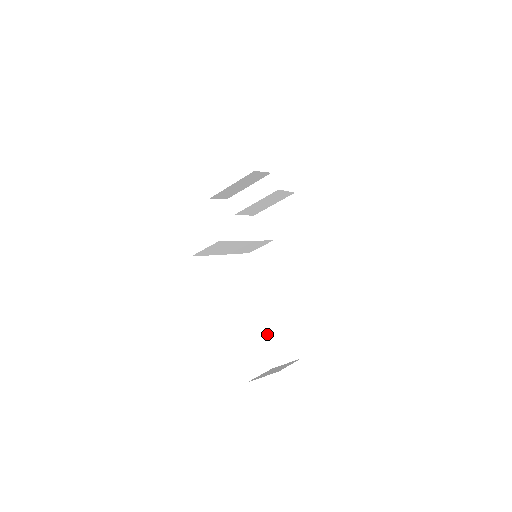
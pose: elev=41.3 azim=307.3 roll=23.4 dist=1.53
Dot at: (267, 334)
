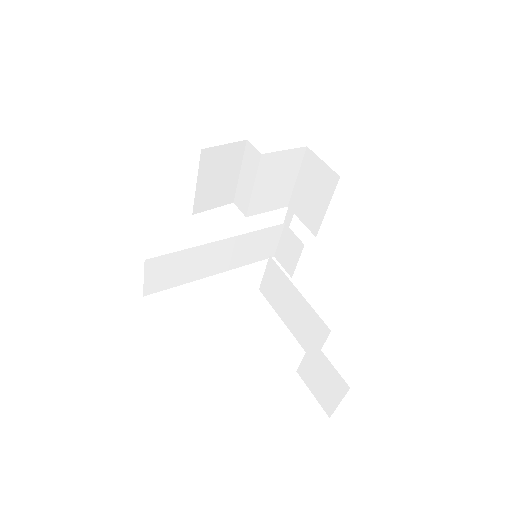
Dot at: (300, 364)
